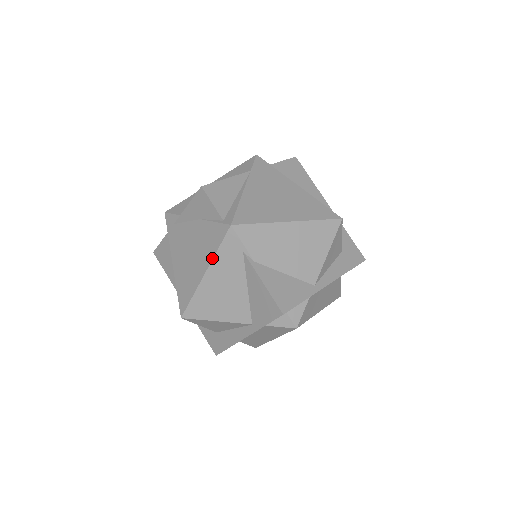
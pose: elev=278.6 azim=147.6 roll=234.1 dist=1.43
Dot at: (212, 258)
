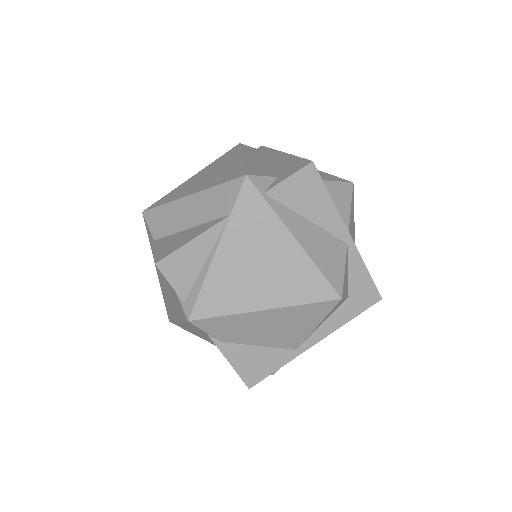
Dot at: (180, 320)
